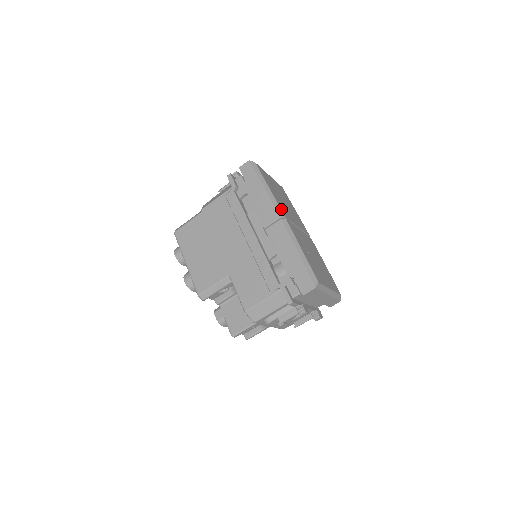
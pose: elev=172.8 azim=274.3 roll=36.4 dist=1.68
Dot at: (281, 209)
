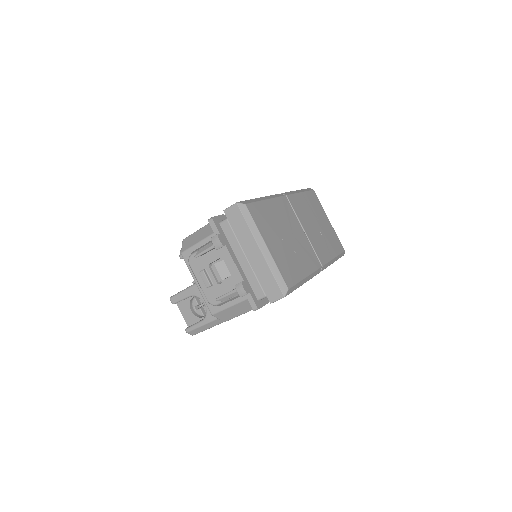
Dot at: (292, 196)
